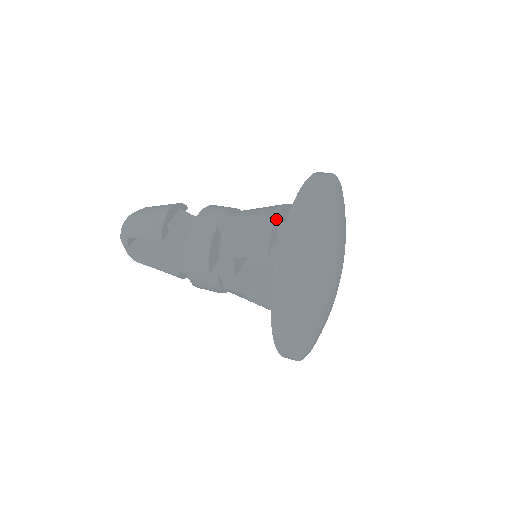
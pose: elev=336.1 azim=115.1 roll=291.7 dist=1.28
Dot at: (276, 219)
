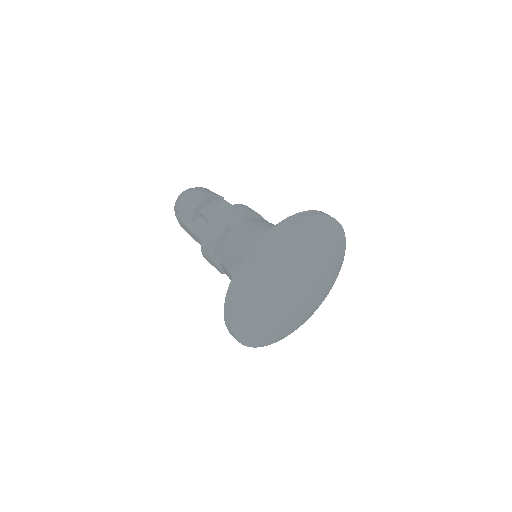
Dot at: occluded
